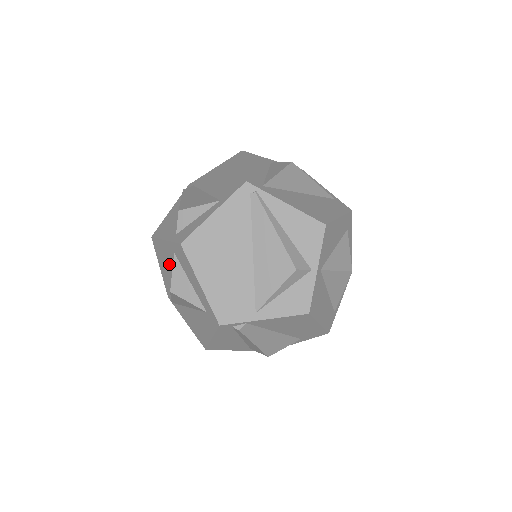
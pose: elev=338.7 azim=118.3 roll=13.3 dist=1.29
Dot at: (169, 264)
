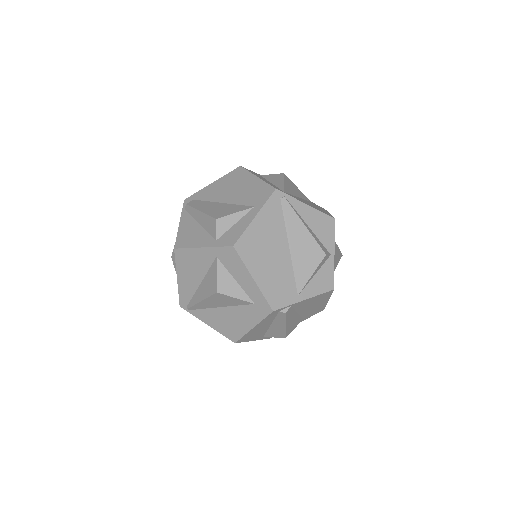
Dot at: (200, 270)
